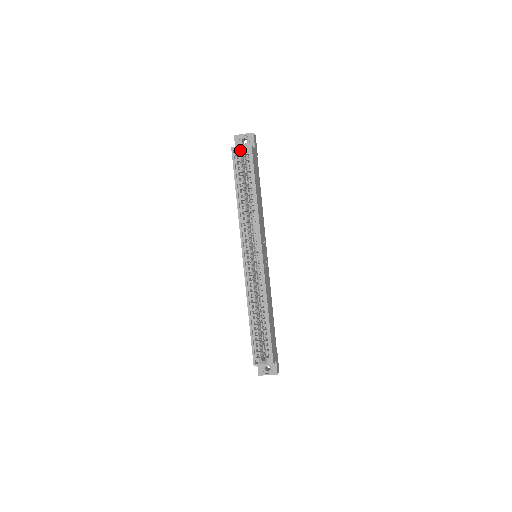
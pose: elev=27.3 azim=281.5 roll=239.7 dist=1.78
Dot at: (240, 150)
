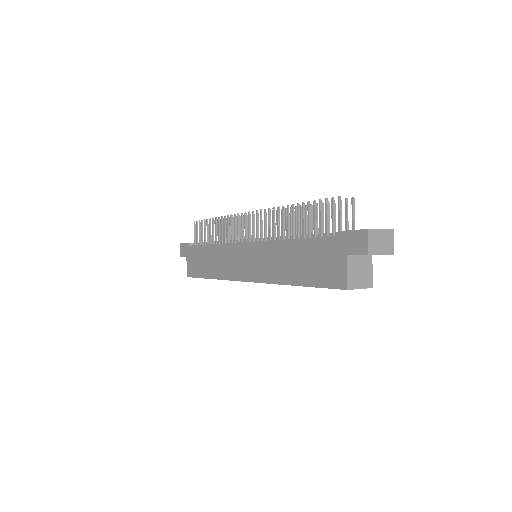
Dot at: (354, 286)
